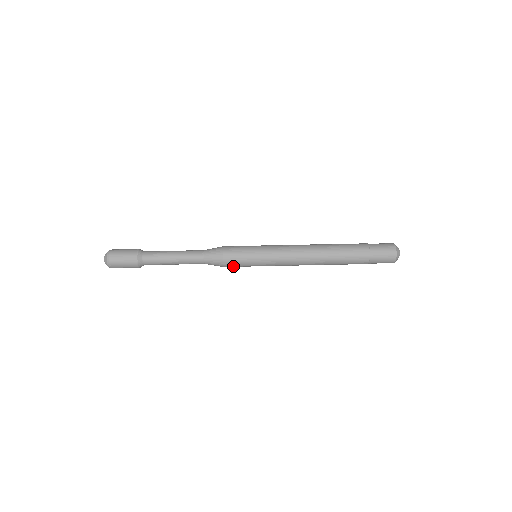
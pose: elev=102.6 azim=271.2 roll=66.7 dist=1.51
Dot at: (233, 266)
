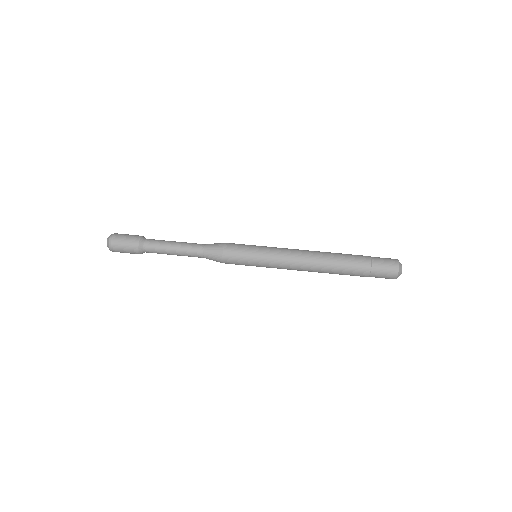
Dot at: (232, 260)
